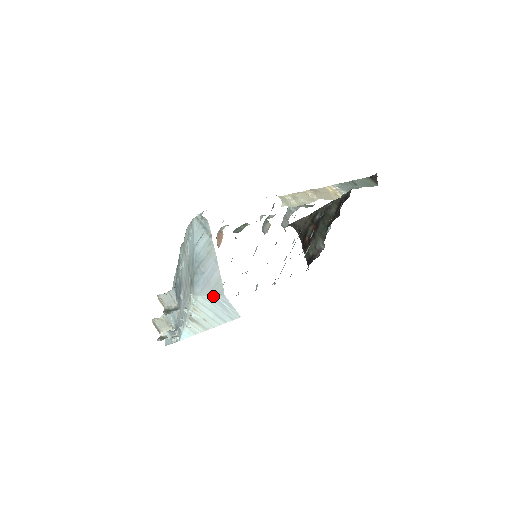
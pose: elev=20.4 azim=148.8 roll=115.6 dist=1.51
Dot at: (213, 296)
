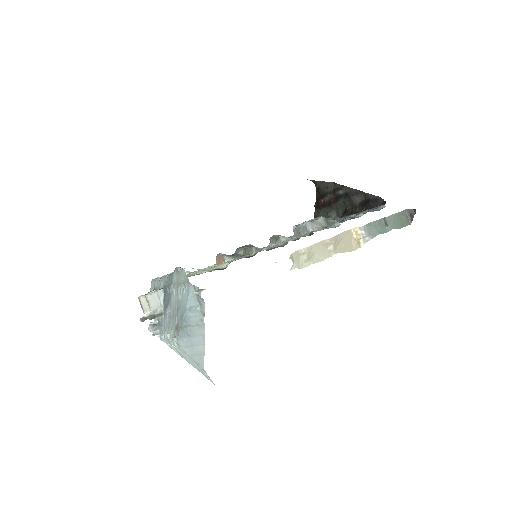
Dot at: (194, 360)
